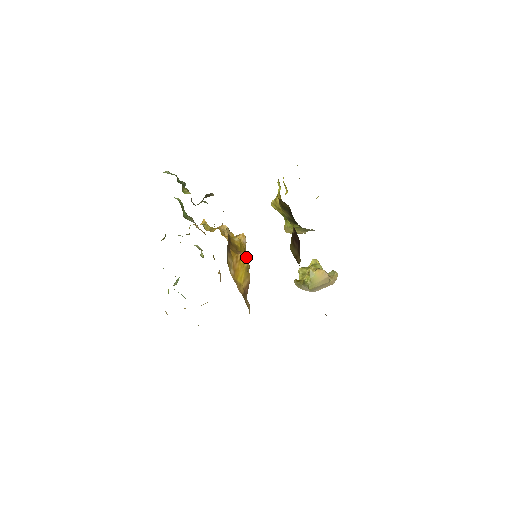
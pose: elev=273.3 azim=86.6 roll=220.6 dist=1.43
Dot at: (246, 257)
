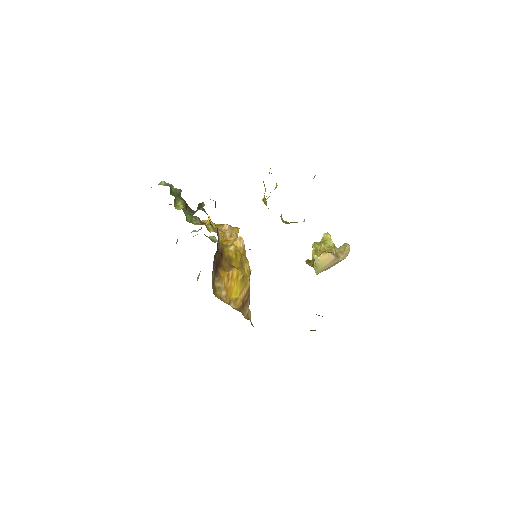
Dot at: (239, 270)
